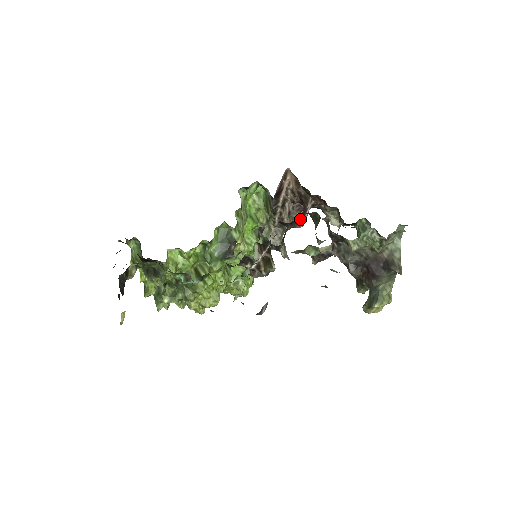
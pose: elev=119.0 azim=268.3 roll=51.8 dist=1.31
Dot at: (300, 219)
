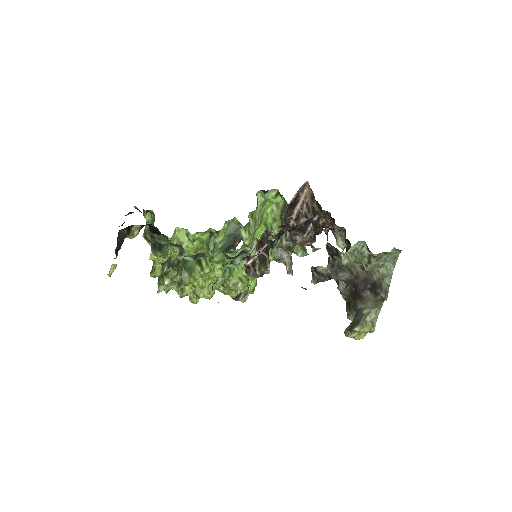
Dot at: (304, 228)
